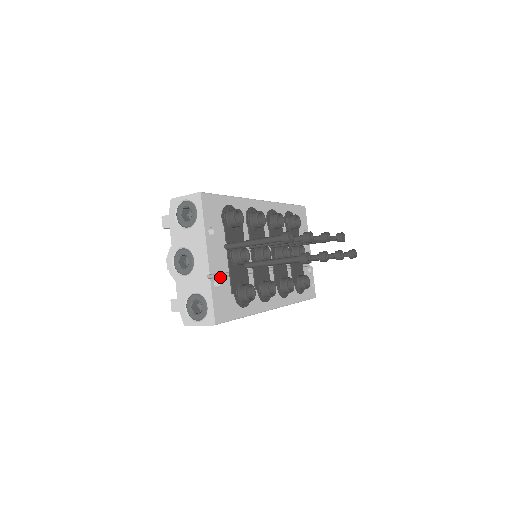
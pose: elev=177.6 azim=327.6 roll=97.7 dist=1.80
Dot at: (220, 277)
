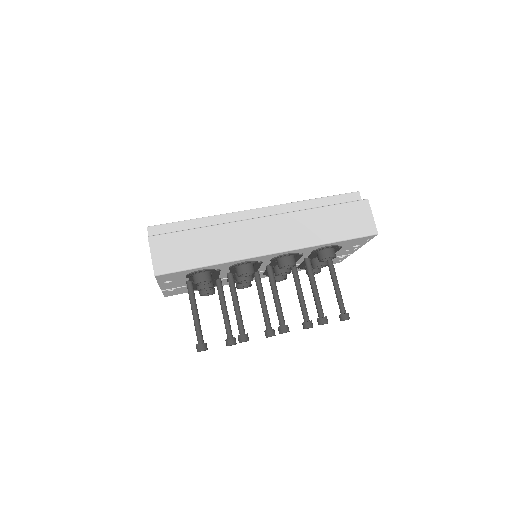
Dot at: (176, 288)
